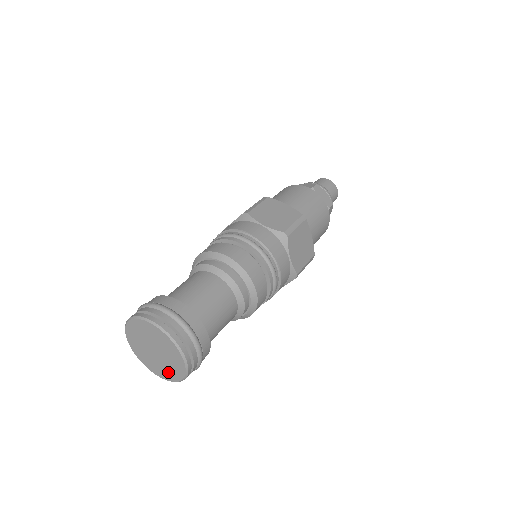
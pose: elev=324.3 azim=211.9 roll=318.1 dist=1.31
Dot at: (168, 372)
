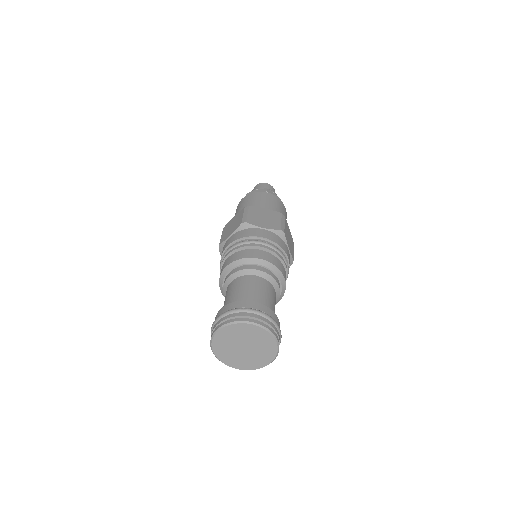
Dot at: (235, 361)
